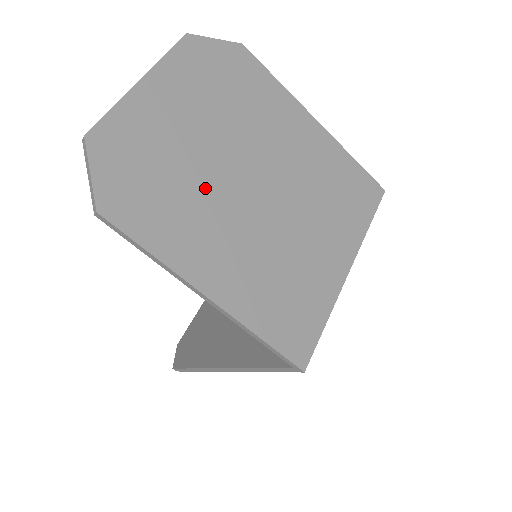
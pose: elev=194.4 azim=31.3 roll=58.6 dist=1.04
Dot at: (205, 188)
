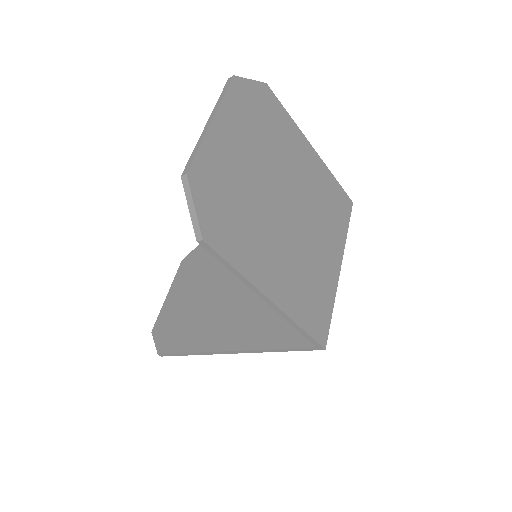
Dot at: (260, 212)
